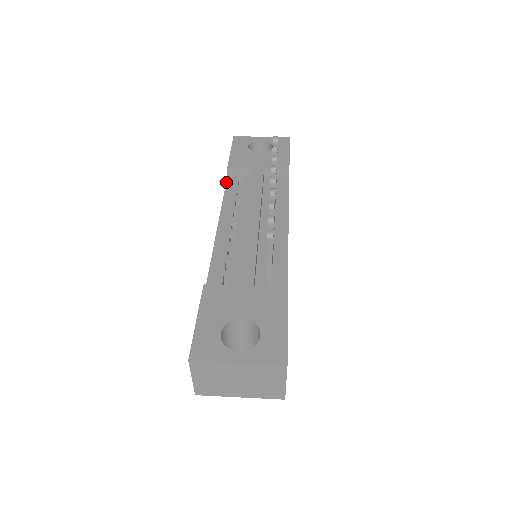
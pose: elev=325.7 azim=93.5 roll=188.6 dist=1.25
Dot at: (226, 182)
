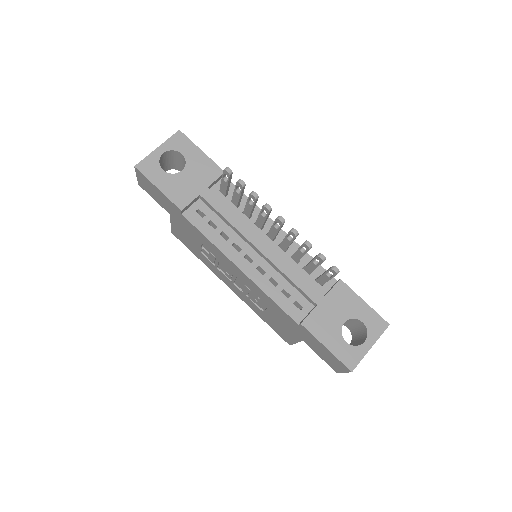
Dot at: (191, 223)
